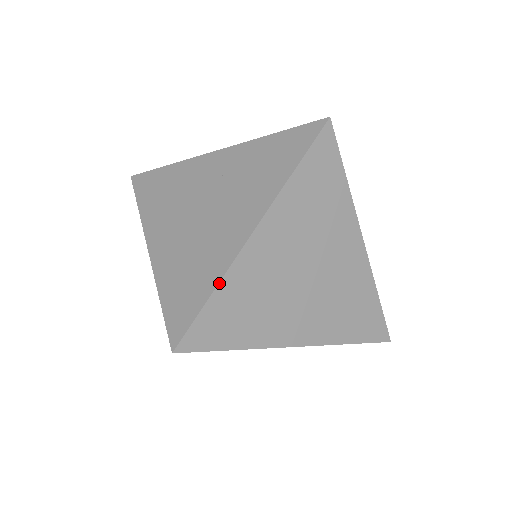
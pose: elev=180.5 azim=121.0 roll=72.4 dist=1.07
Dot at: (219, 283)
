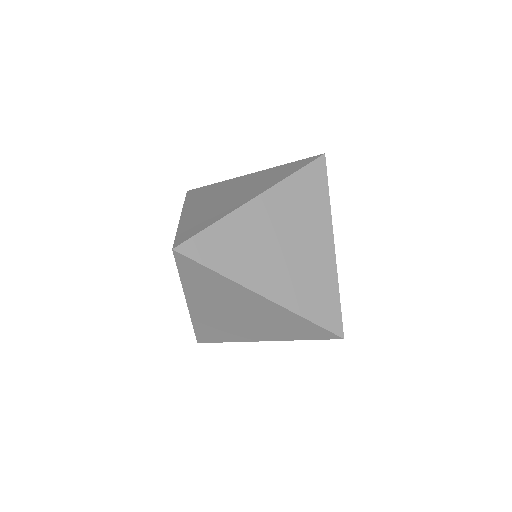
Dot at: (220, 219)
